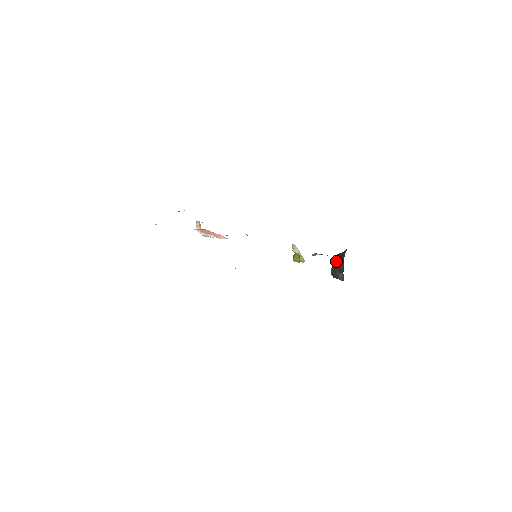
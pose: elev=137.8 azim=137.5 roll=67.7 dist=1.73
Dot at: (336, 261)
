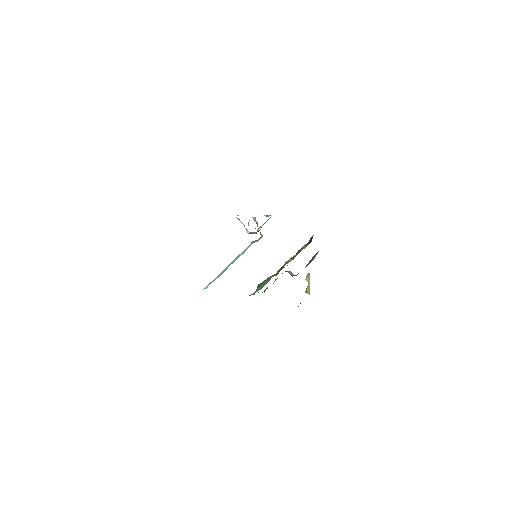
Dot at: occluded
